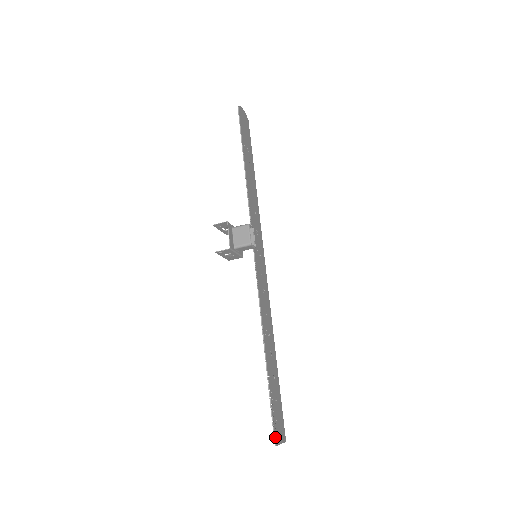
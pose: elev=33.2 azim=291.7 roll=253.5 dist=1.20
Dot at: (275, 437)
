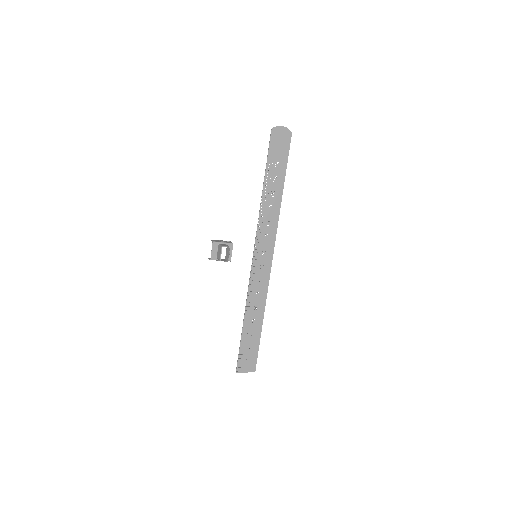
Dot at: (238, 368)
